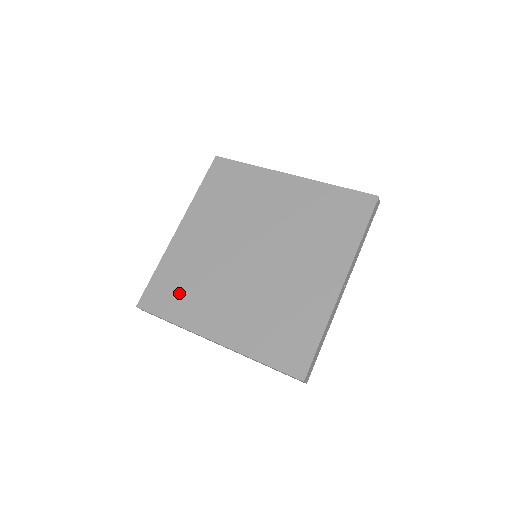
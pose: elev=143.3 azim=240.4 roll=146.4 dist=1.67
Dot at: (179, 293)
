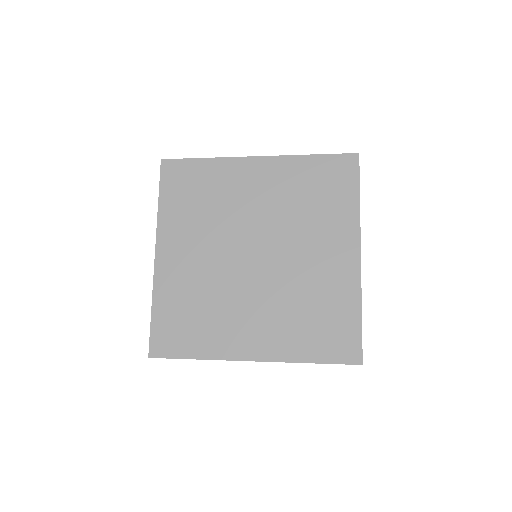
Dot at: (191, 325)
